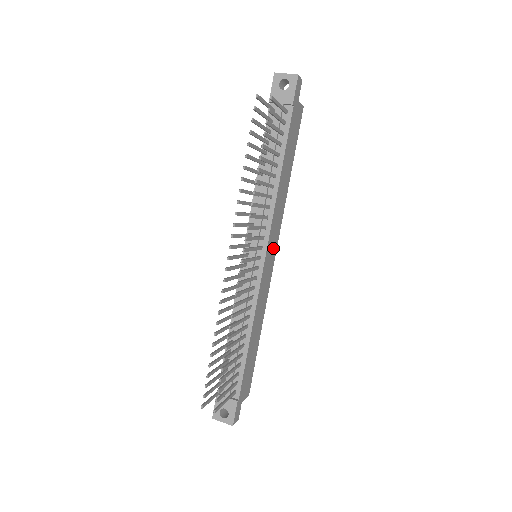
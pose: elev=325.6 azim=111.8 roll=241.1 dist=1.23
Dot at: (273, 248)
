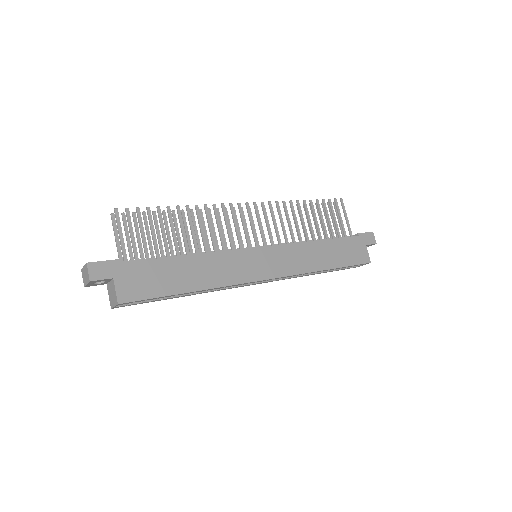
Dot at: (273, 267)
